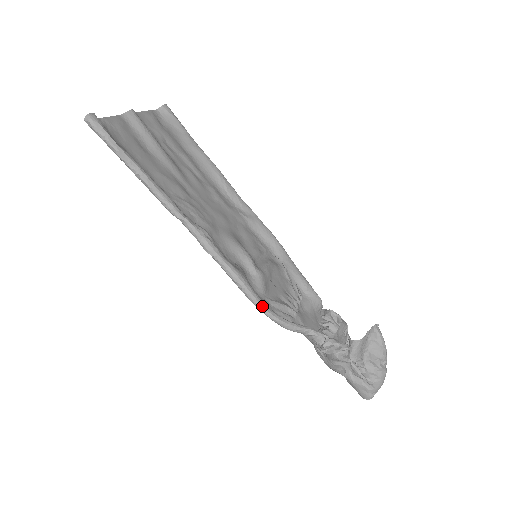
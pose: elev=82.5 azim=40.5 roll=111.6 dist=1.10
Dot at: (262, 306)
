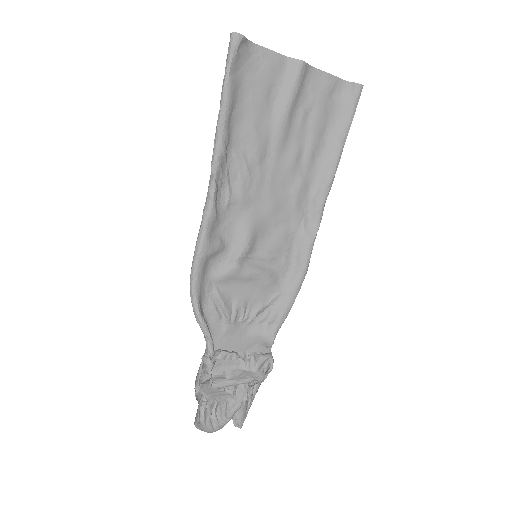
Dot at: (192, 281)
